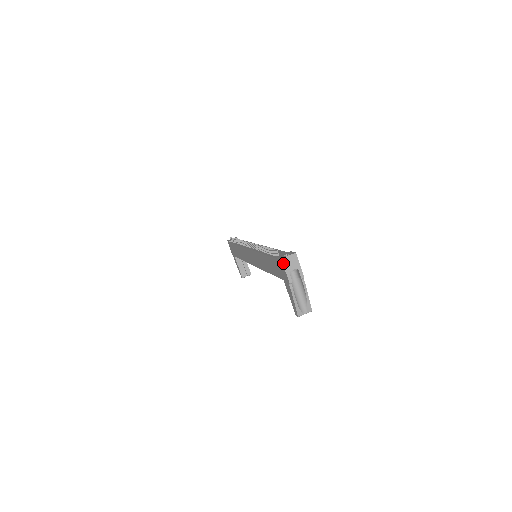
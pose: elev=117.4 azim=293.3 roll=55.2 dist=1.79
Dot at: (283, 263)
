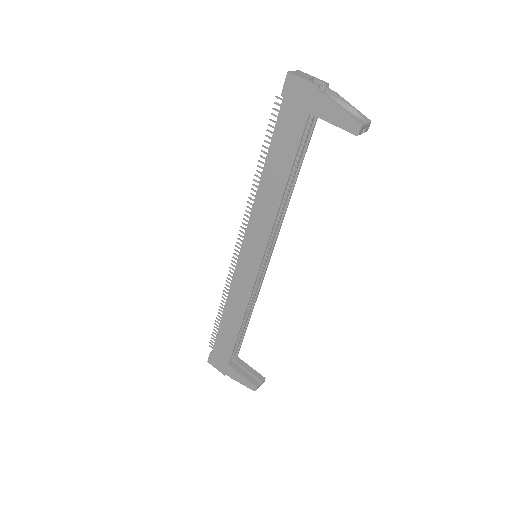
Dot at: (293, 74)
